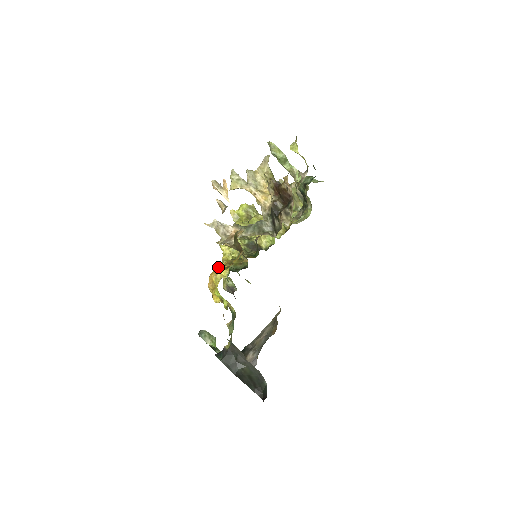
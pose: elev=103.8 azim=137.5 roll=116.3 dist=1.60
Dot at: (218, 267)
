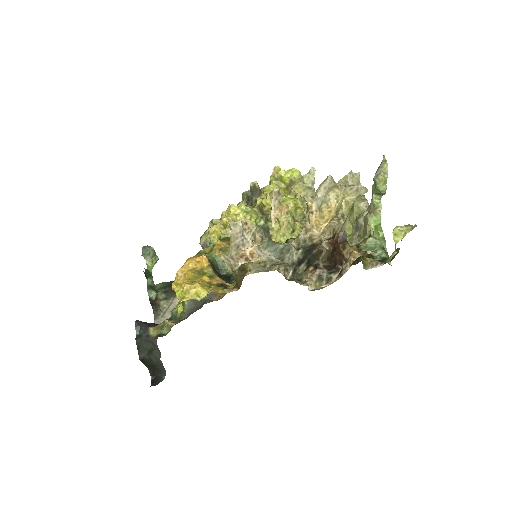
Dot at: (204, 260)
